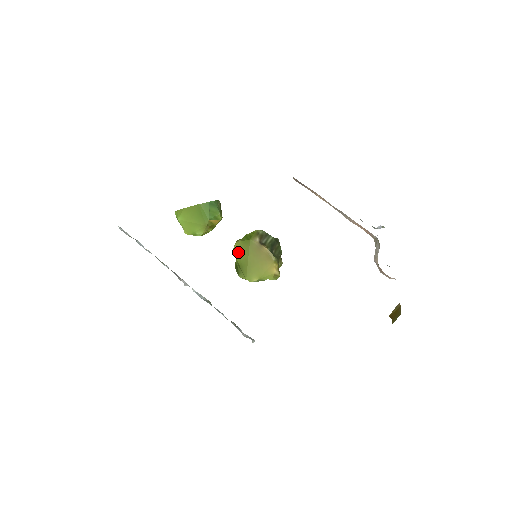
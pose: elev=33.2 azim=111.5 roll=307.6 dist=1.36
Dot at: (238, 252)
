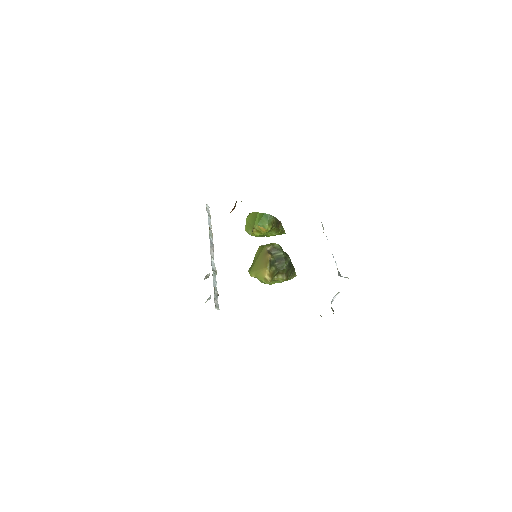
Dot at: (257, 253)
